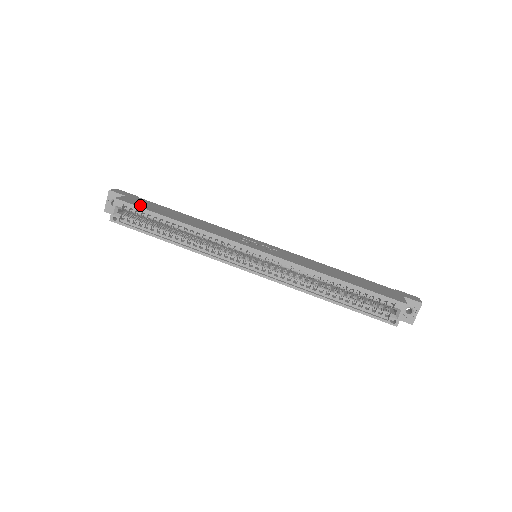
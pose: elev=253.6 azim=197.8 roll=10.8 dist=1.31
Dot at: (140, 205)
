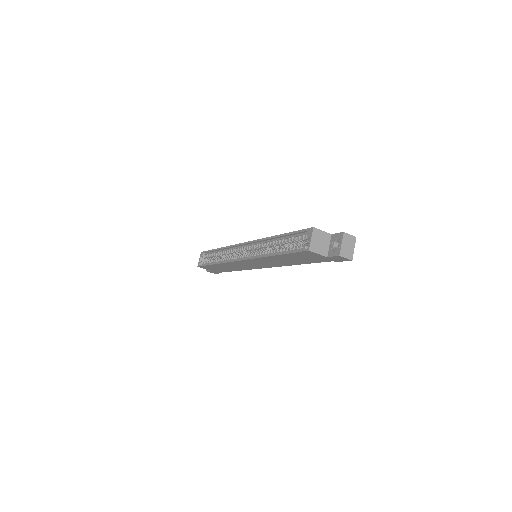
Dot at: occluded
